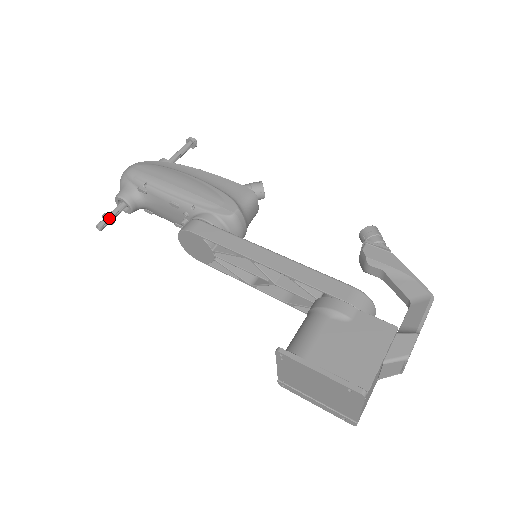
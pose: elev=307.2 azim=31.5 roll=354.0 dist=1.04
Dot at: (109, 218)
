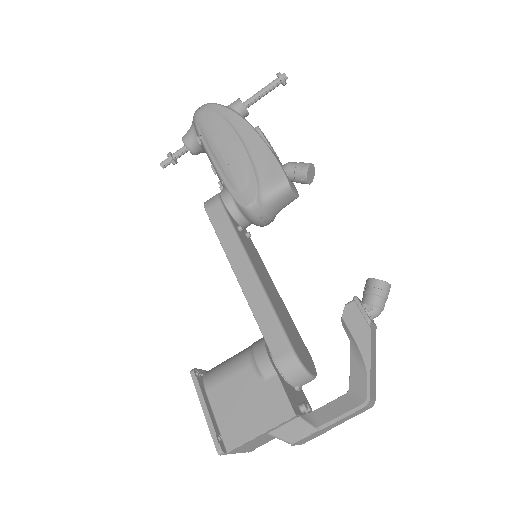
Dot at: (170, 160)
